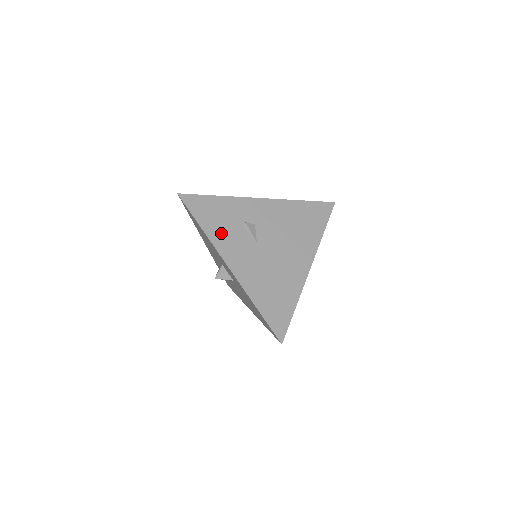
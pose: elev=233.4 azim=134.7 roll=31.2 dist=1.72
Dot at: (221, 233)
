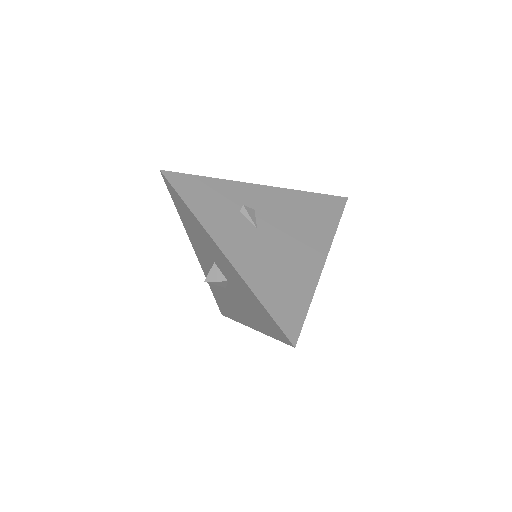
Dot at: (213, 214)
